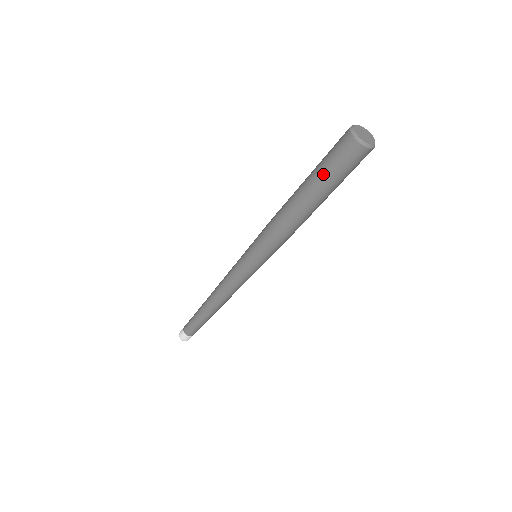
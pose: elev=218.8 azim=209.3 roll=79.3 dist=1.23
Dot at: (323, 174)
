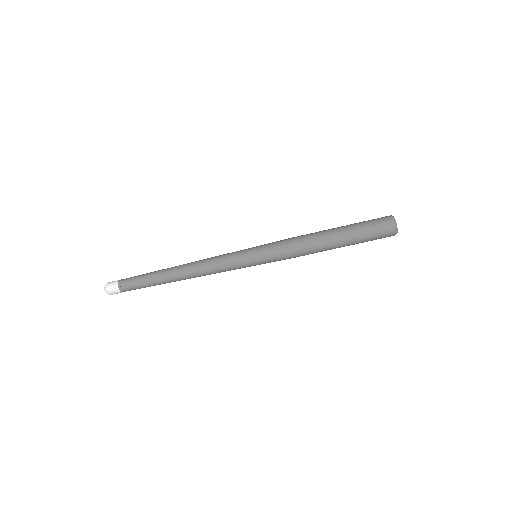
Dot at: (360, 230)
